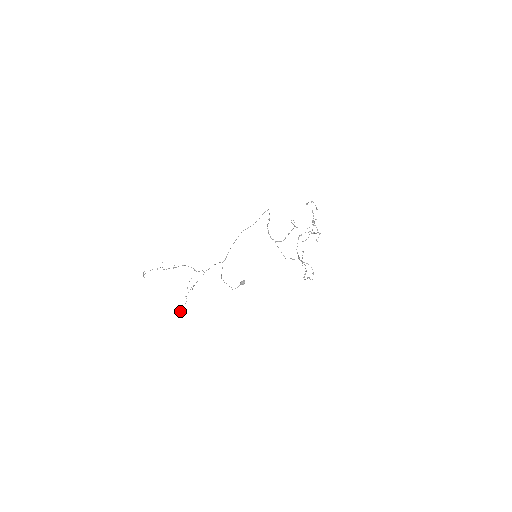
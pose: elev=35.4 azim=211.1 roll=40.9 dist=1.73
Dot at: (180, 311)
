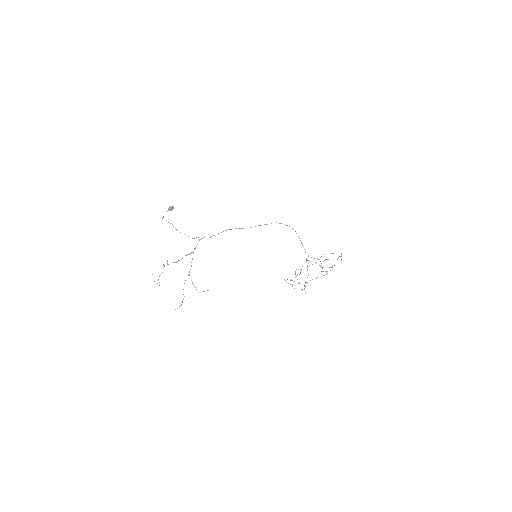
Dot at: occluded
